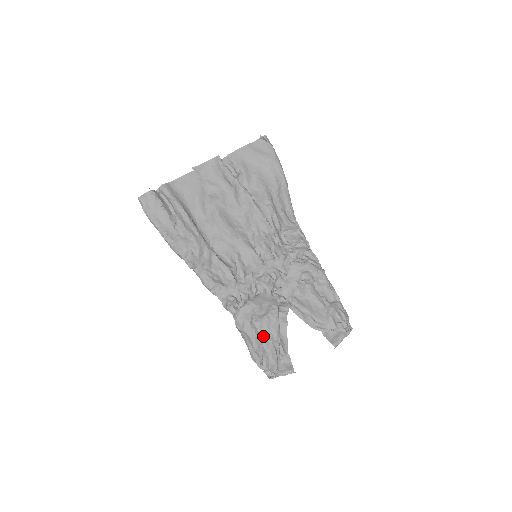
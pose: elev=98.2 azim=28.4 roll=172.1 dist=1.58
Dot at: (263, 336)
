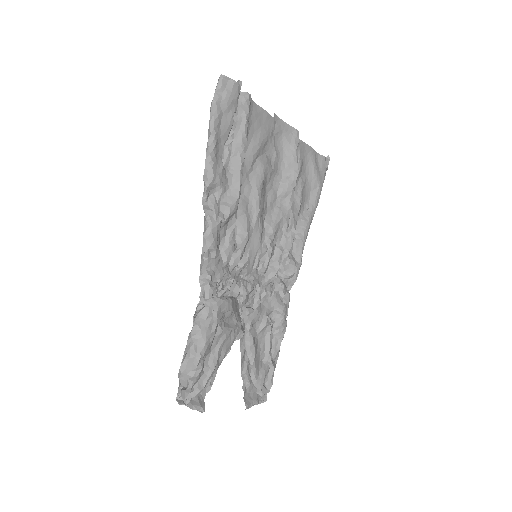
Dot at: (213, 348)
